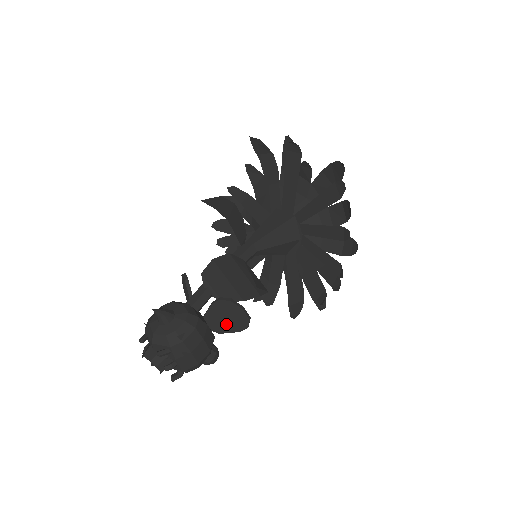
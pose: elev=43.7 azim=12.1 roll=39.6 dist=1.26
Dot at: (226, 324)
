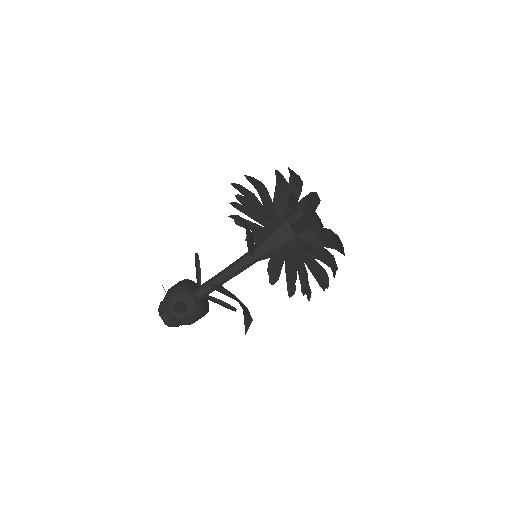
Dot at: (219, 304)
